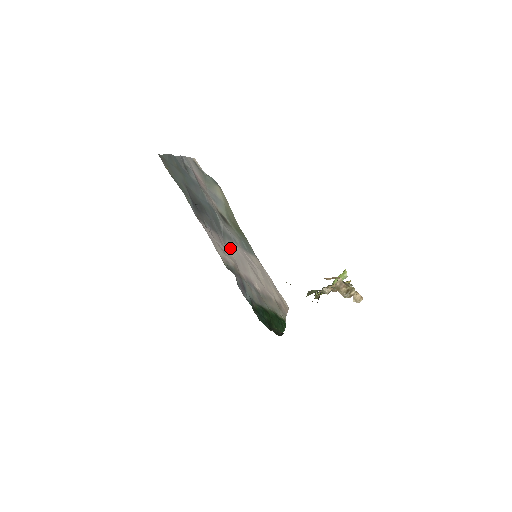
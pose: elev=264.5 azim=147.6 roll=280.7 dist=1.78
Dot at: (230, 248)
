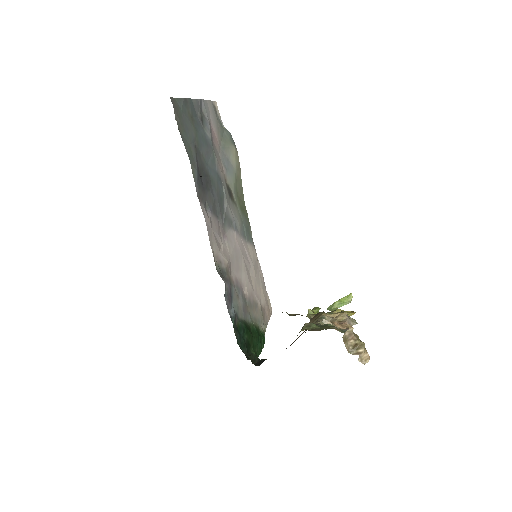
Dot at: (228, 239)
